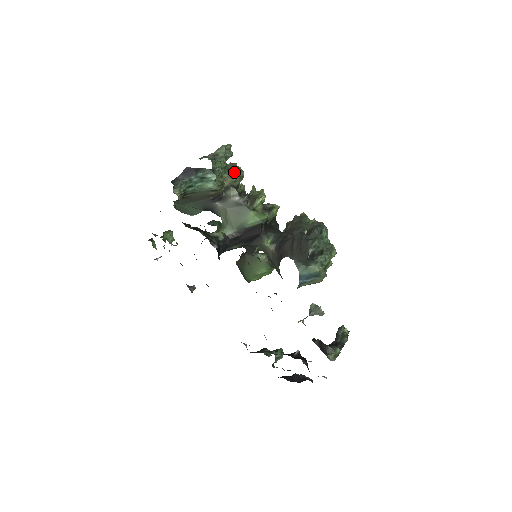
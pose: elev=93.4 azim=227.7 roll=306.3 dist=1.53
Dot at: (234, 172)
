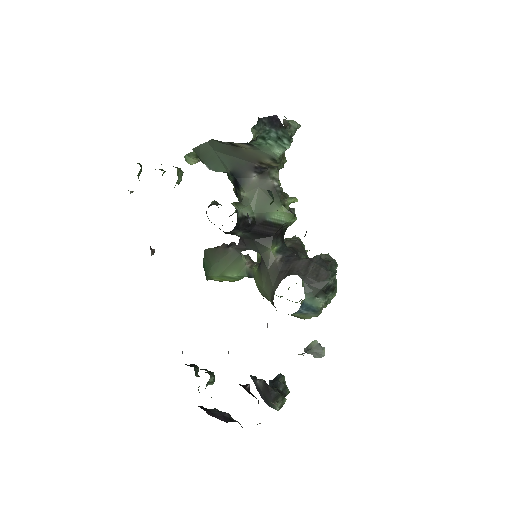
Dot at: (282, 155)
